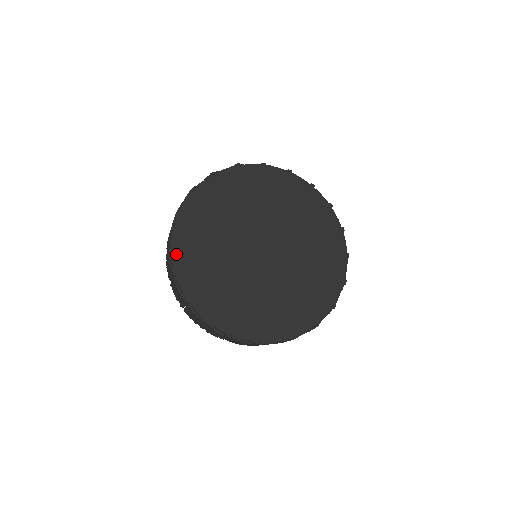
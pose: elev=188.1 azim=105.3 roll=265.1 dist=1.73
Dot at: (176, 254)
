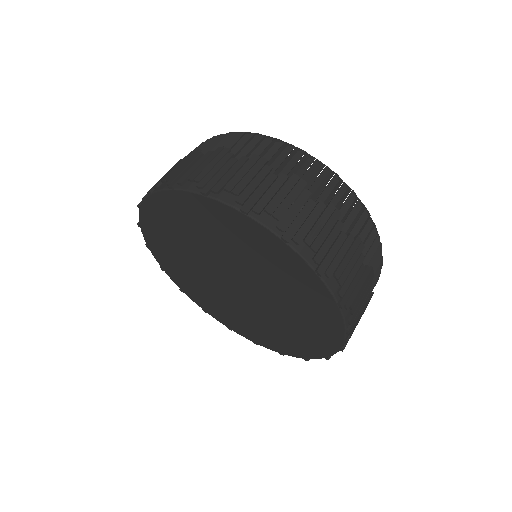
Dot at: (156, 257)
